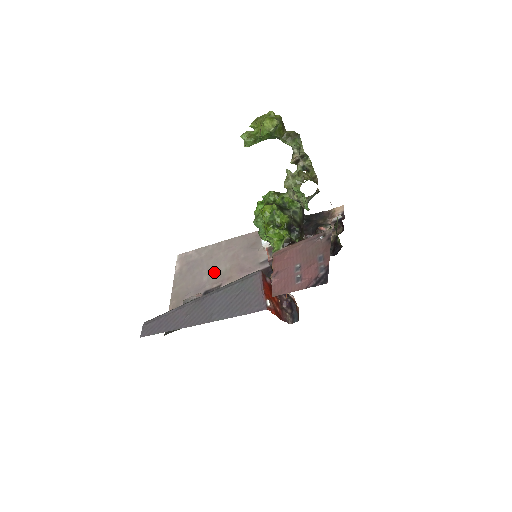
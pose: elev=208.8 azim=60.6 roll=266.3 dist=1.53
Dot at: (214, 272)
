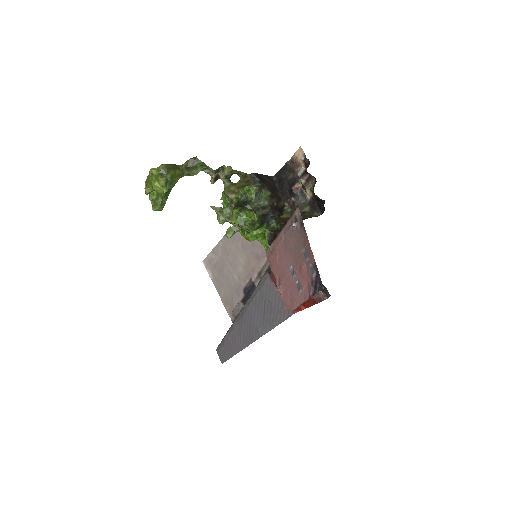
Dot at: (238, 268)
